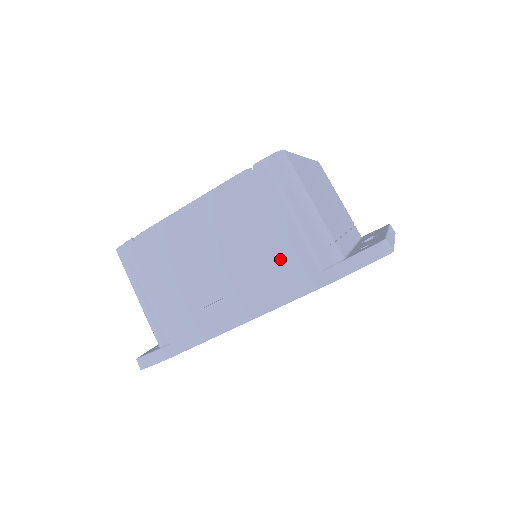
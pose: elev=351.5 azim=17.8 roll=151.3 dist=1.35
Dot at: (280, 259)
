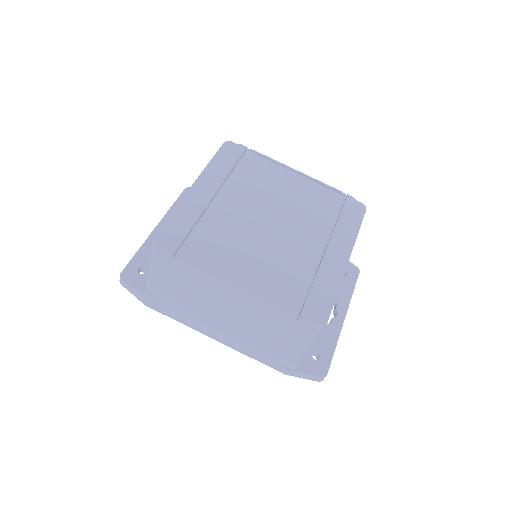
Dot at: (263, 347)
